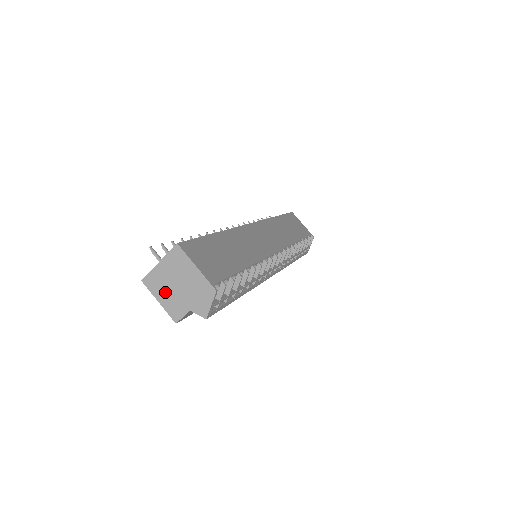
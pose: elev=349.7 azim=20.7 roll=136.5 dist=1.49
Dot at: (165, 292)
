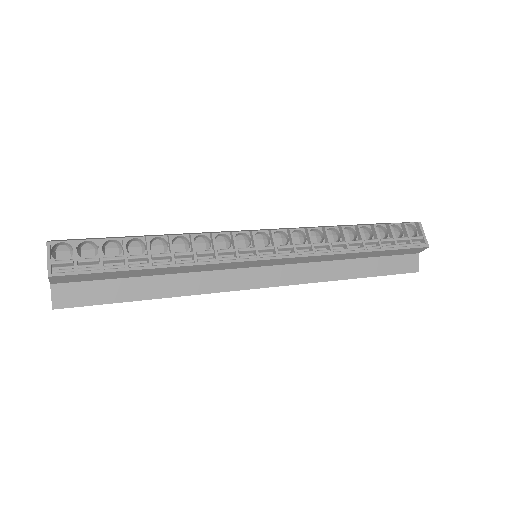
Dot at: occluded
